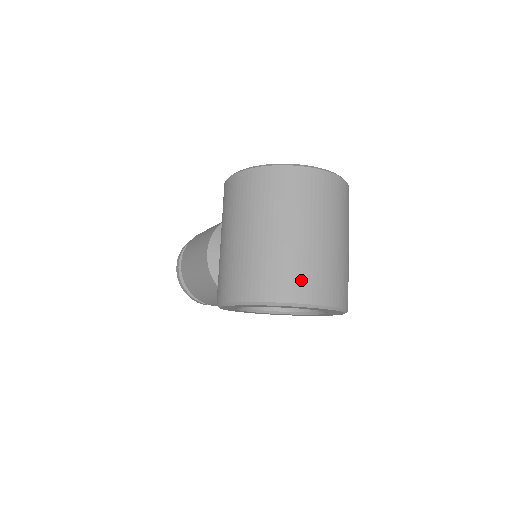
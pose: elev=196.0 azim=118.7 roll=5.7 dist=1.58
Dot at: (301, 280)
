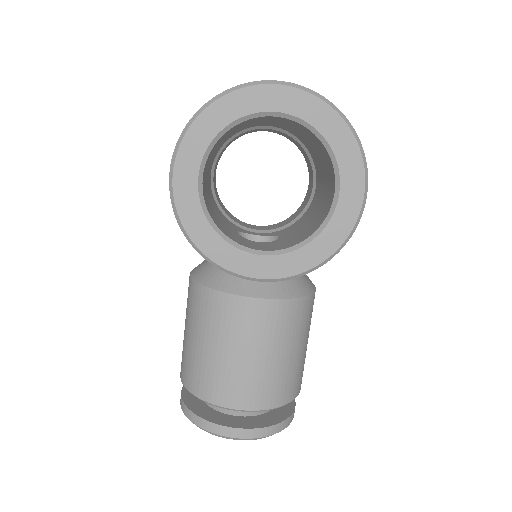
Dot at: occluded
